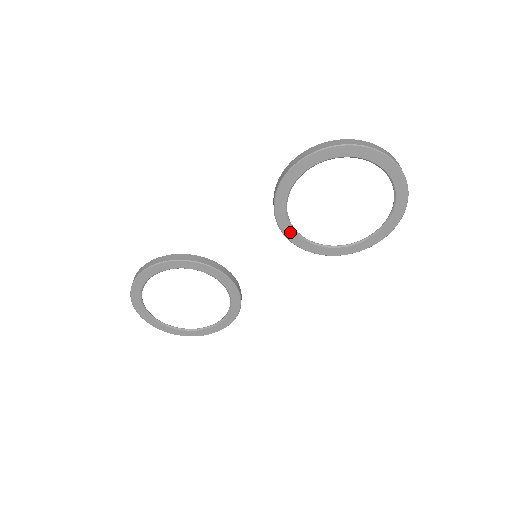
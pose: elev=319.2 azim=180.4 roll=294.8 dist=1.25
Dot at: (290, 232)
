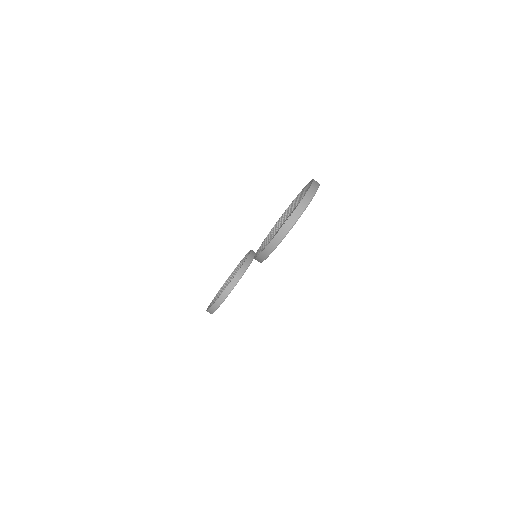
Dot at: occluded
